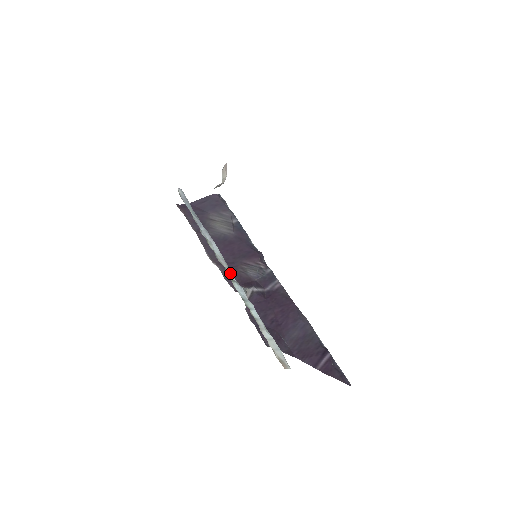
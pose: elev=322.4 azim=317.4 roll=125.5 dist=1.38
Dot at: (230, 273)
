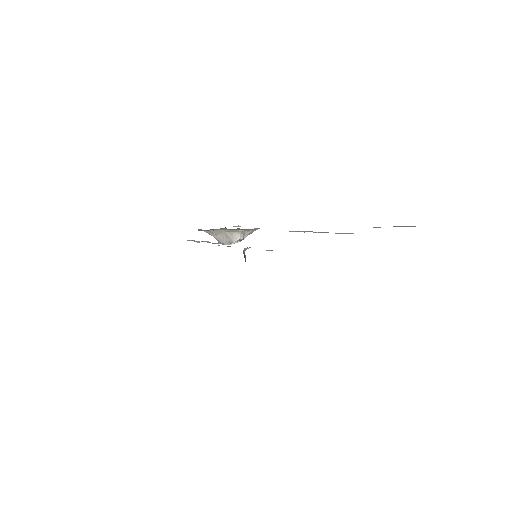
Dot at: occluded
